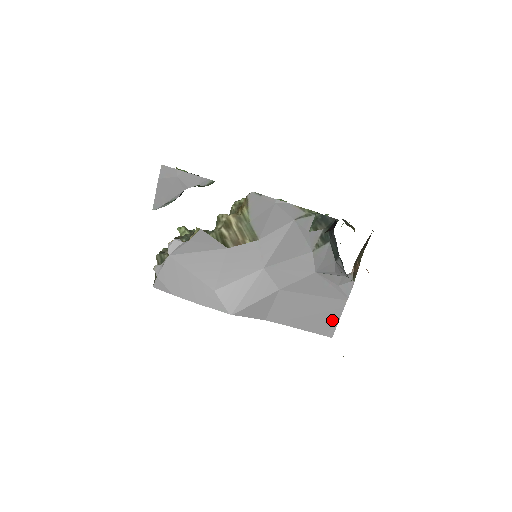
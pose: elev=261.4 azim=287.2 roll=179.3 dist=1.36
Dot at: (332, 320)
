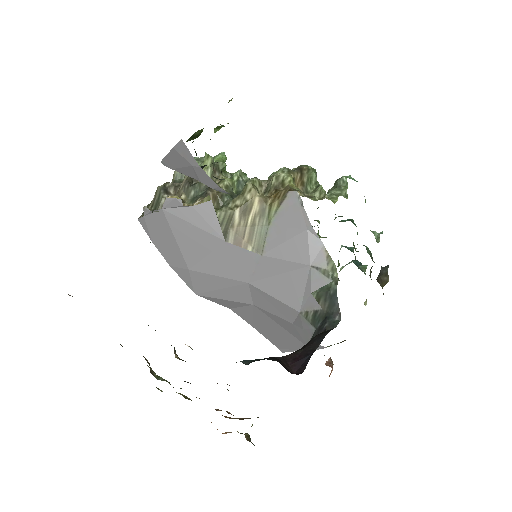
Dot at: (290, 347)
